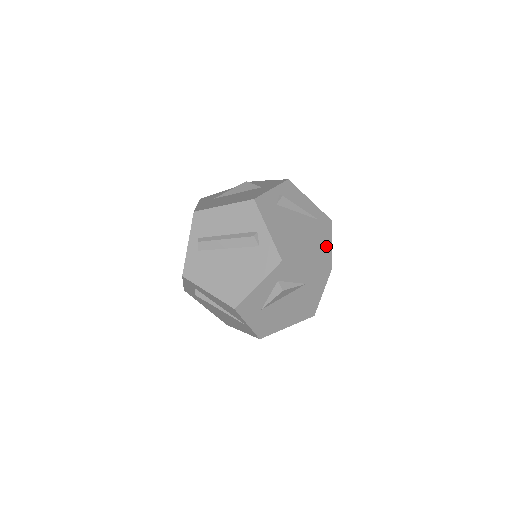
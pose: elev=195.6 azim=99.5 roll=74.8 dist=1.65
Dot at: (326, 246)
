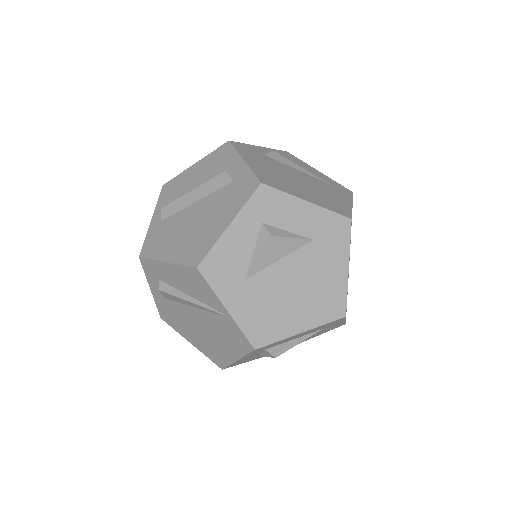
Dot at: (342, 202)
